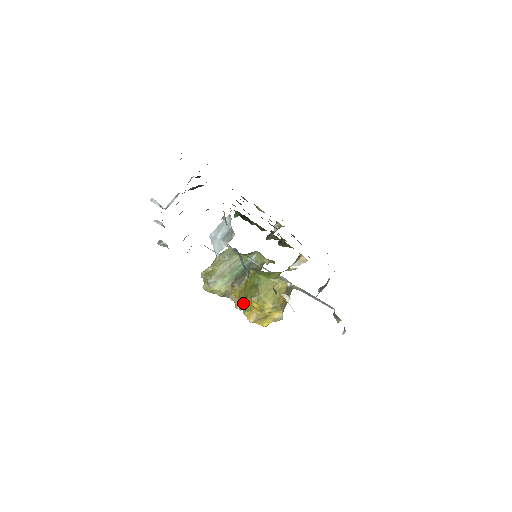
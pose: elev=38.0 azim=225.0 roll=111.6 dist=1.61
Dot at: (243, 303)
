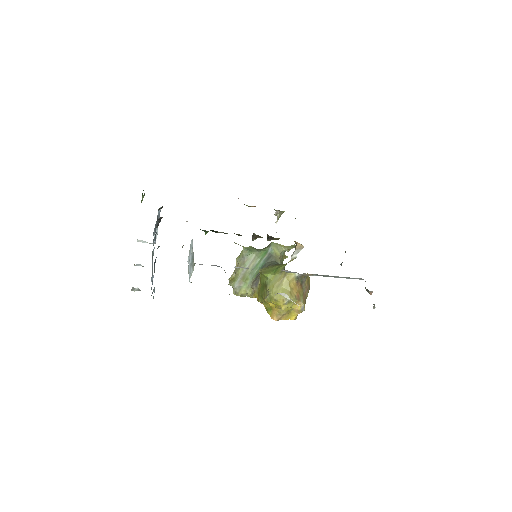
Dot at: (263, 304)
